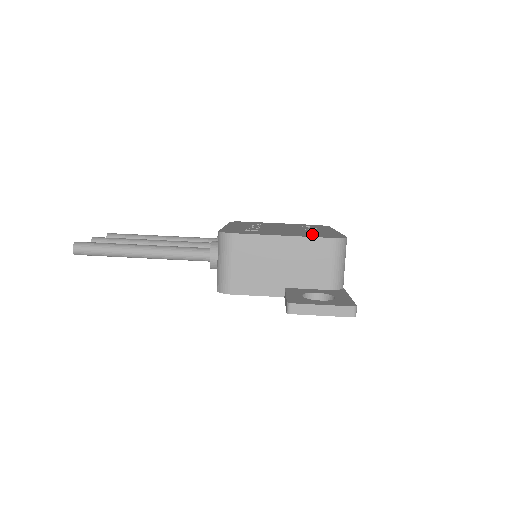
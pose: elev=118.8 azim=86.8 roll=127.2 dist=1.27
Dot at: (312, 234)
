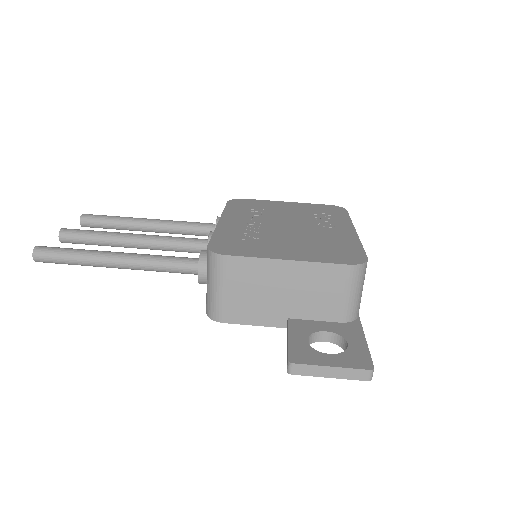
Dot at: (324, 250)
